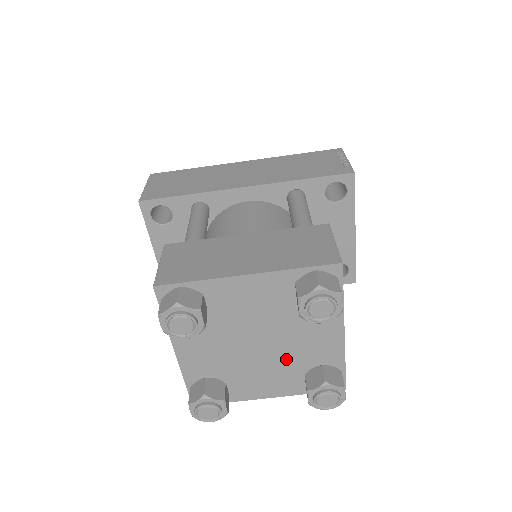
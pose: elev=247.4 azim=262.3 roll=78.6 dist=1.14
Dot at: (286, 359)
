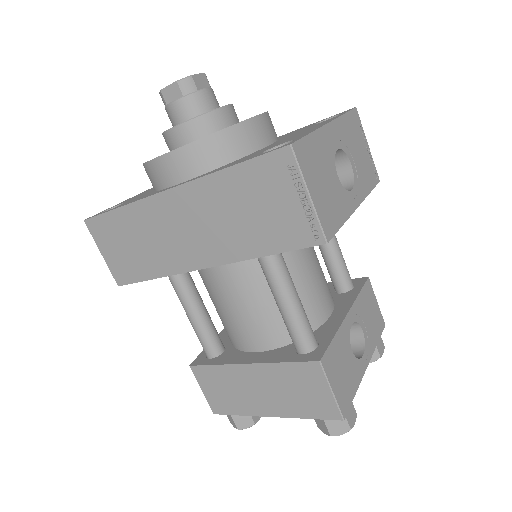
Dot at: occluded
